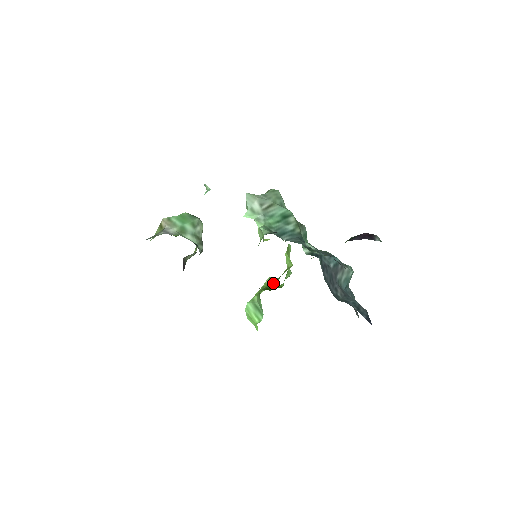
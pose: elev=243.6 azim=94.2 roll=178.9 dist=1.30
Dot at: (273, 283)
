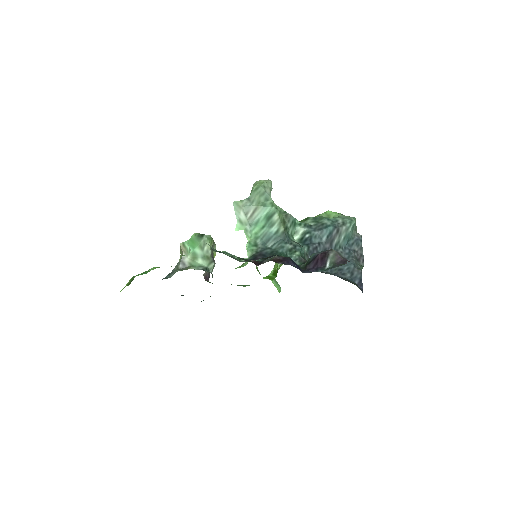
Dot at: (277, 270)
